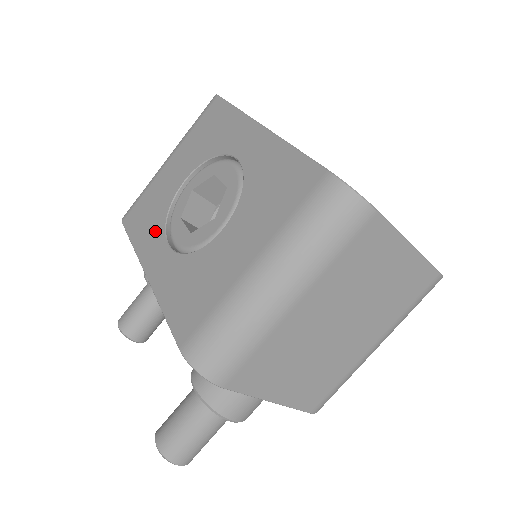
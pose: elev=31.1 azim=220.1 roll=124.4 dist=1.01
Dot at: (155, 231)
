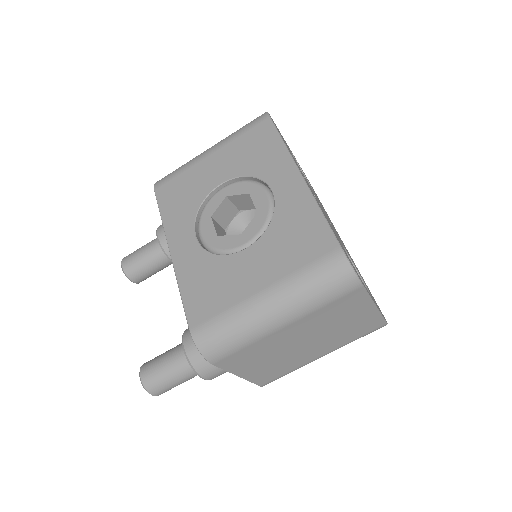
Dot at: (185, 216)
